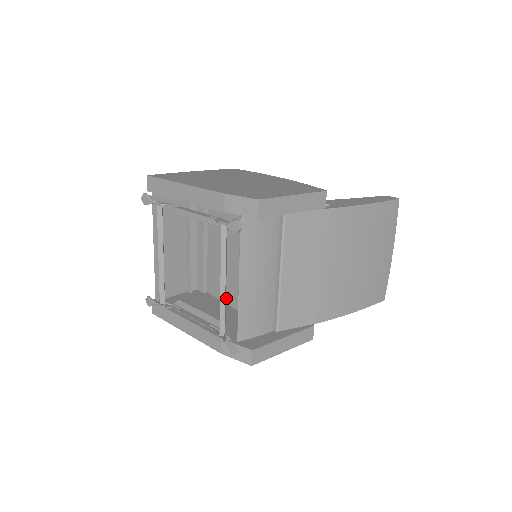
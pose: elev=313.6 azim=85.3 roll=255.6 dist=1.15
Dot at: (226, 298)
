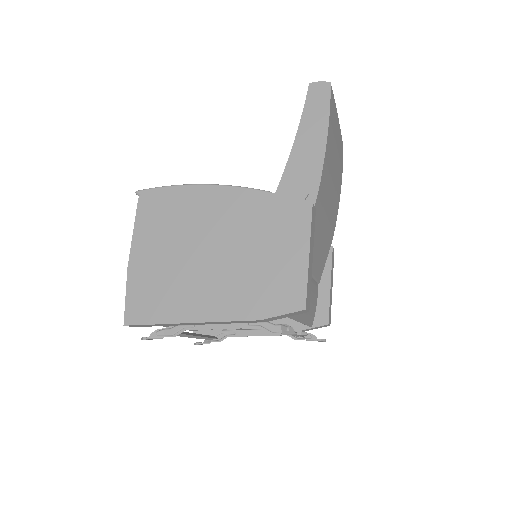
Dot at: occluded
